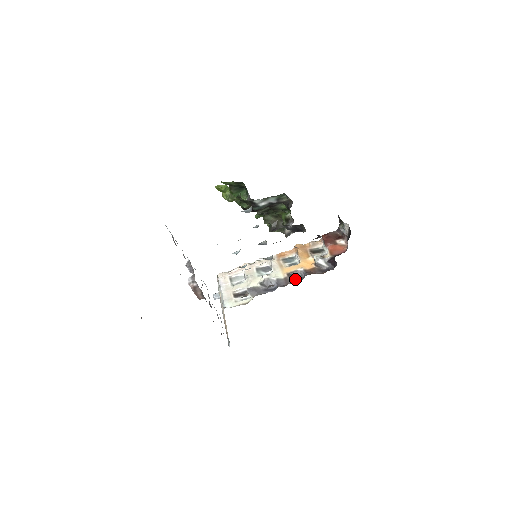
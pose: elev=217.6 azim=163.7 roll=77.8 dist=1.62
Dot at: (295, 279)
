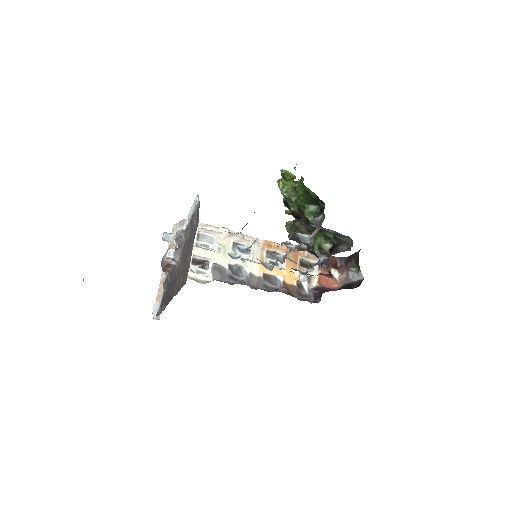
Dot at: (268, 285)
